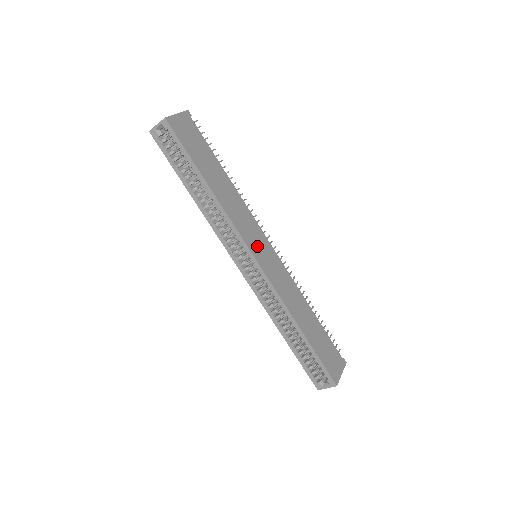
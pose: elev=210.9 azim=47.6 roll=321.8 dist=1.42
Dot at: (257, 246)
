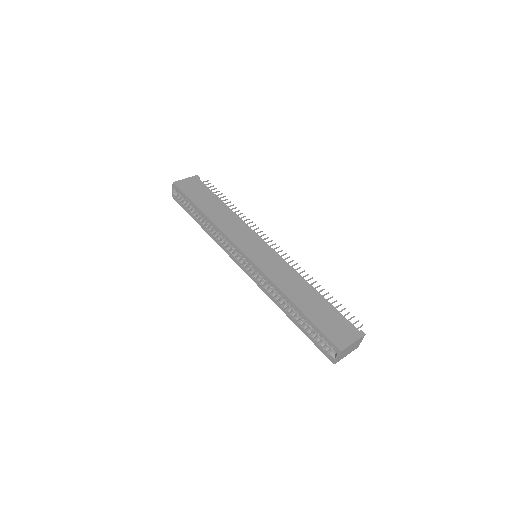
Dot at: (249, 245)
